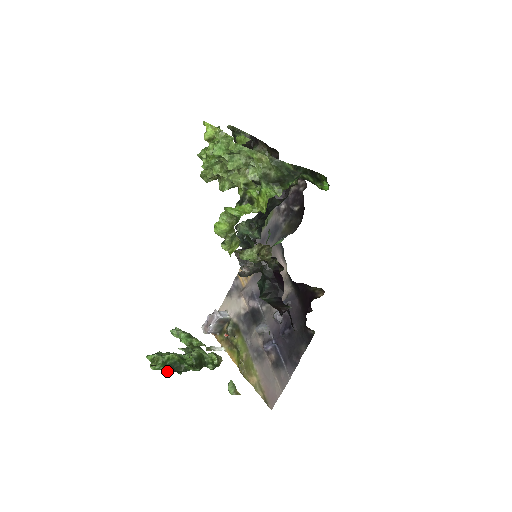
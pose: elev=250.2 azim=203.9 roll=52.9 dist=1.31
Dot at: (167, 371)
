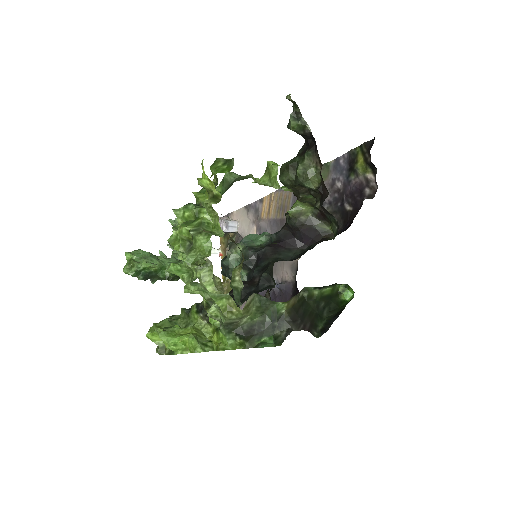
Dot at: (139, 279)
